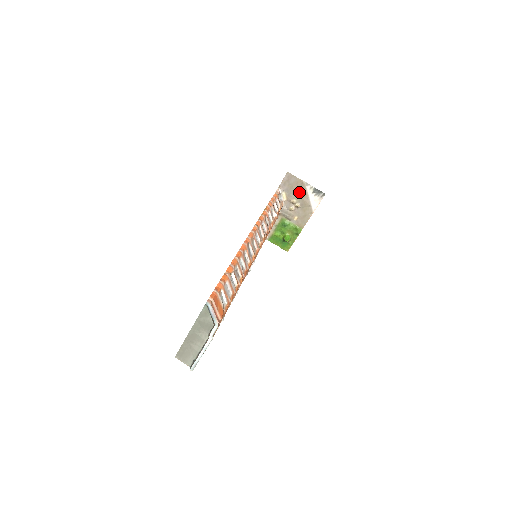
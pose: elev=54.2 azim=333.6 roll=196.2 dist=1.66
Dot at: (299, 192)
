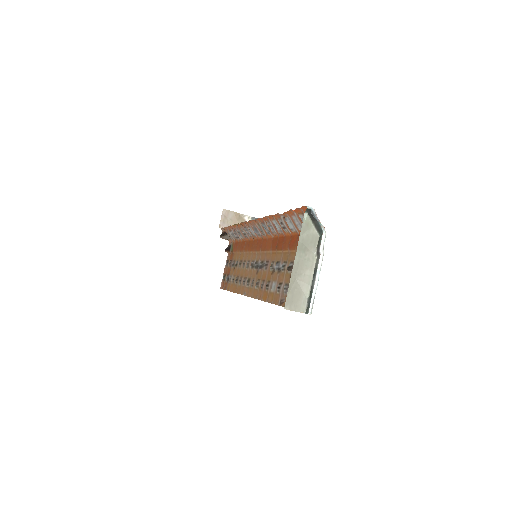
Dot at: occluded
